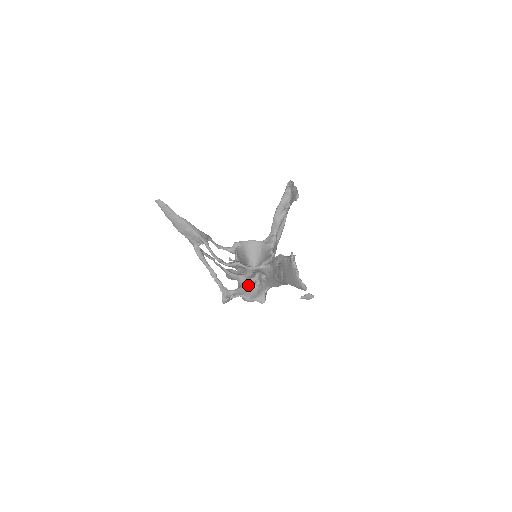
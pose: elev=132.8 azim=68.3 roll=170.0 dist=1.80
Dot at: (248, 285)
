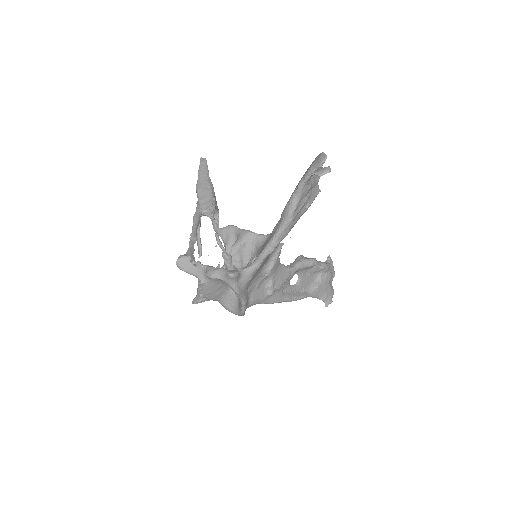
Dot at: (224, 265)
